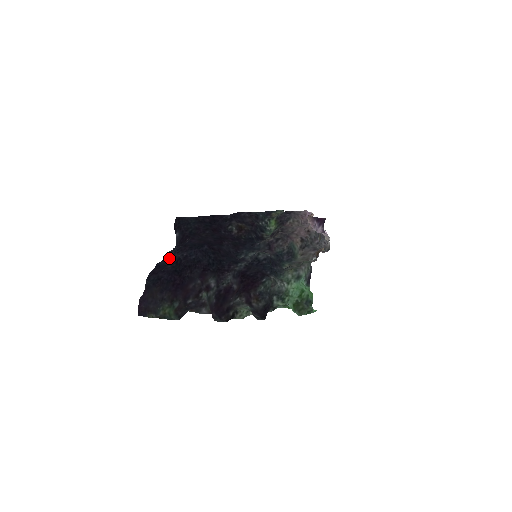
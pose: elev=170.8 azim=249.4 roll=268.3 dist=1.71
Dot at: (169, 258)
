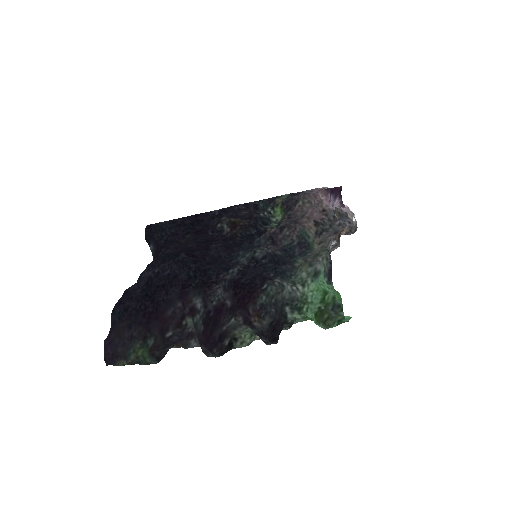
Dot at: (140, 279)
